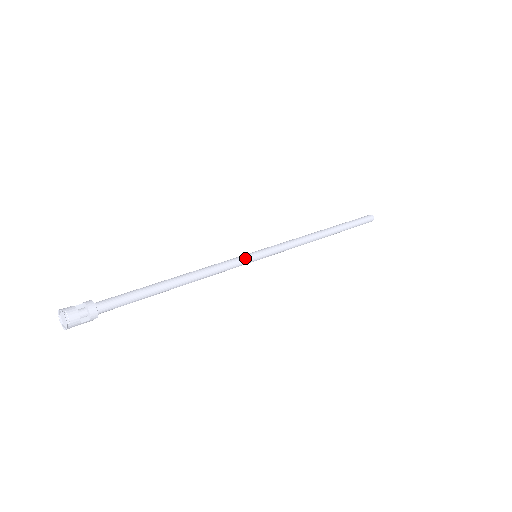
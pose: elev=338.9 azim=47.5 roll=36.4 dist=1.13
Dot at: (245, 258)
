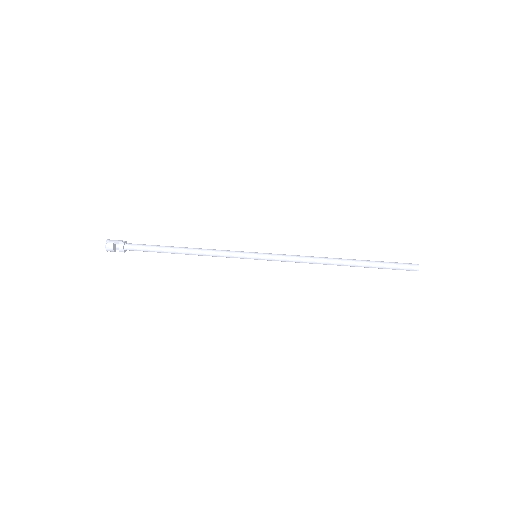
Dot at: (242, 258)
